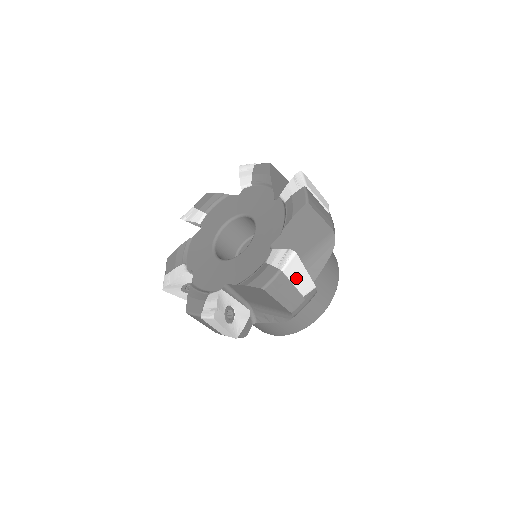
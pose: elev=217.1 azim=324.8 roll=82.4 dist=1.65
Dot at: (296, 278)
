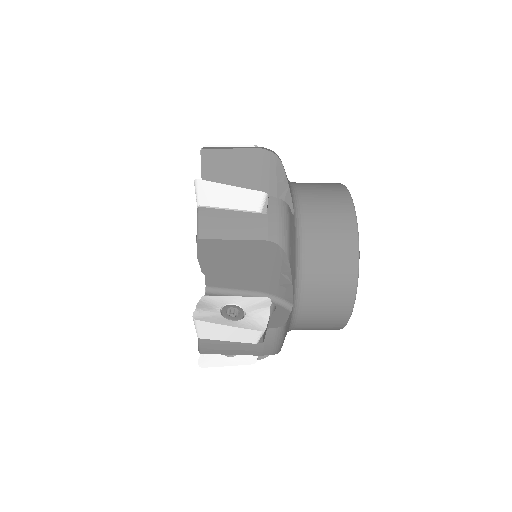
Dot at: occluded
